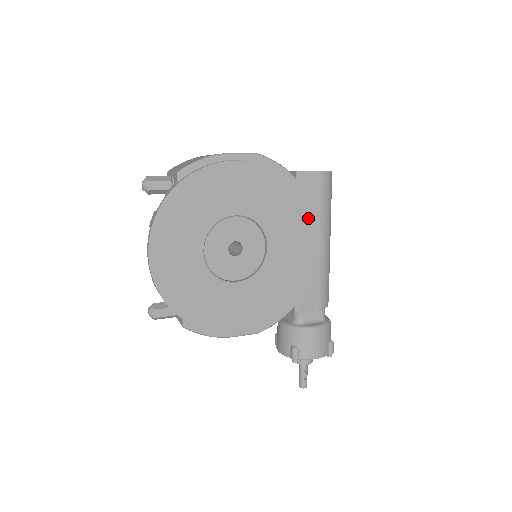
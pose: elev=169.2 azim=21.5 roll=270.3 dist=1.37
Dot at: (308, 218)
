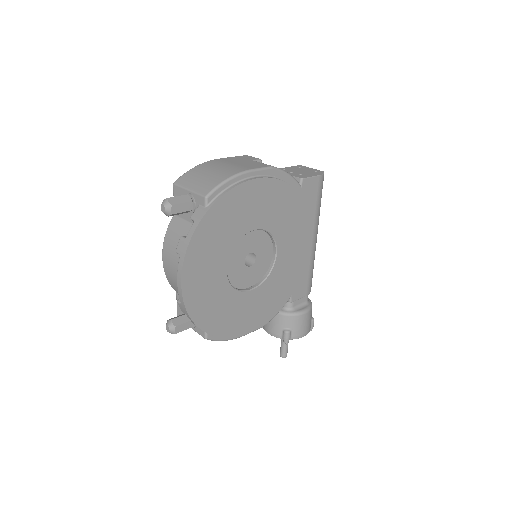
Dot at: (308, 221)
